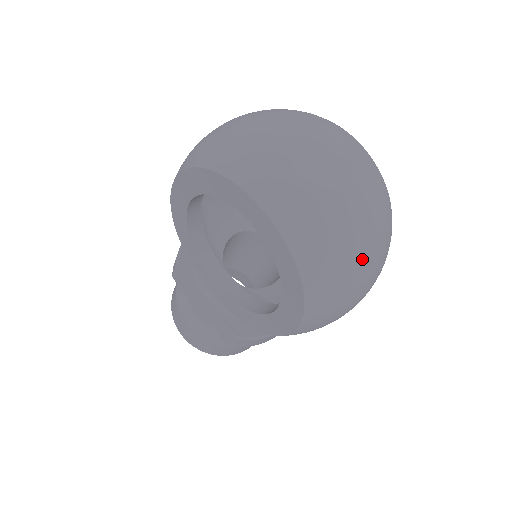
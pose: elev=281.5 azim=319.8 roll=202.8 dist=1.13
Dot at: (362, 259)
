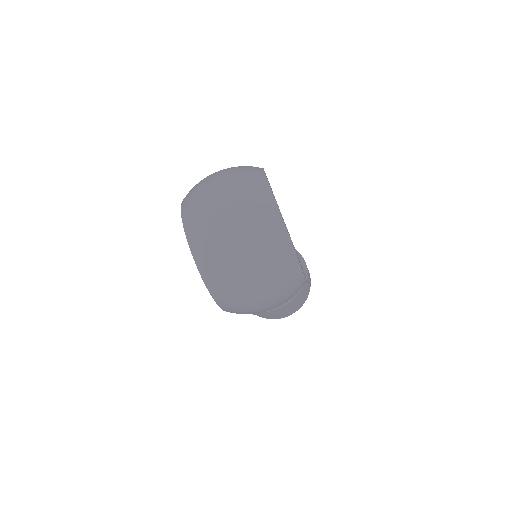
Dot at: (242, 277)
